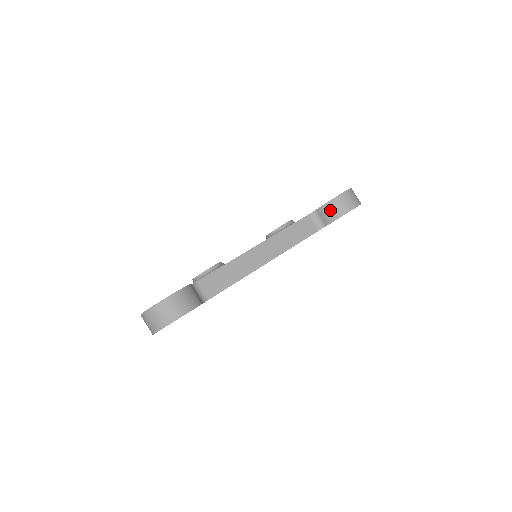
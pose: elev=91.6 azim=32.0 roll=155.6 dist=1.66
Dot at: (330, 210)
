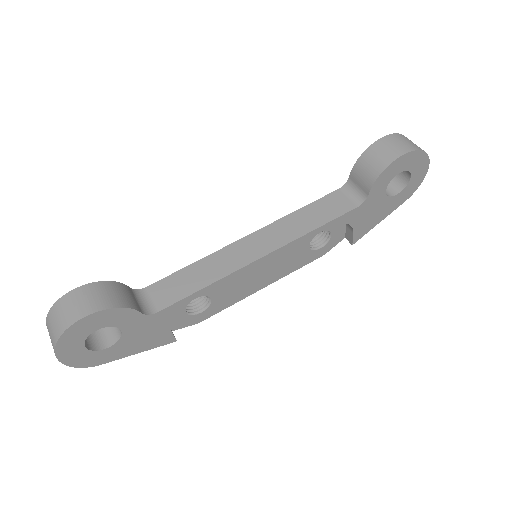
Dot at: (365, 167)
